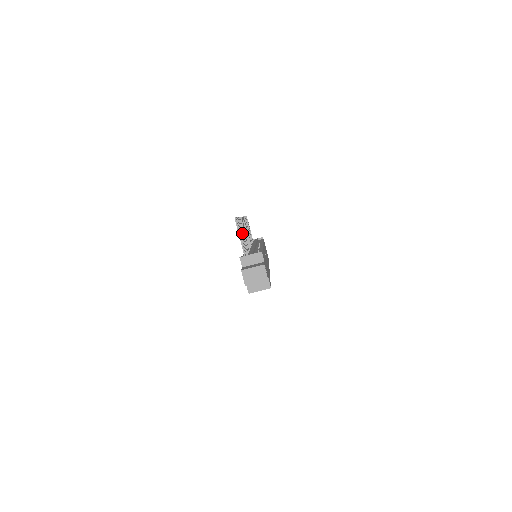
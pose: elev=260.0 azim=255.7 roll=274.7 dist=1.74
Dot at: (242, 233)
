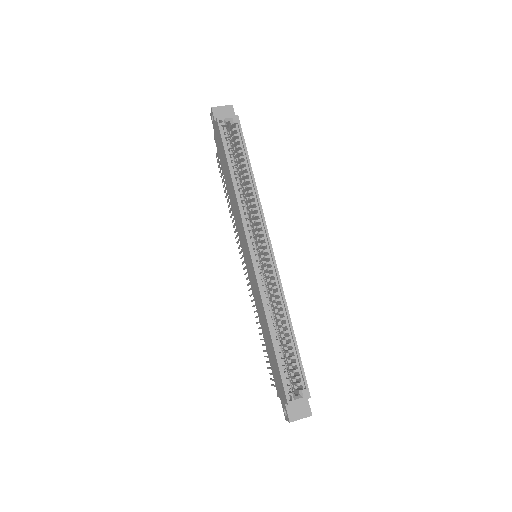
Dot at: occluded
